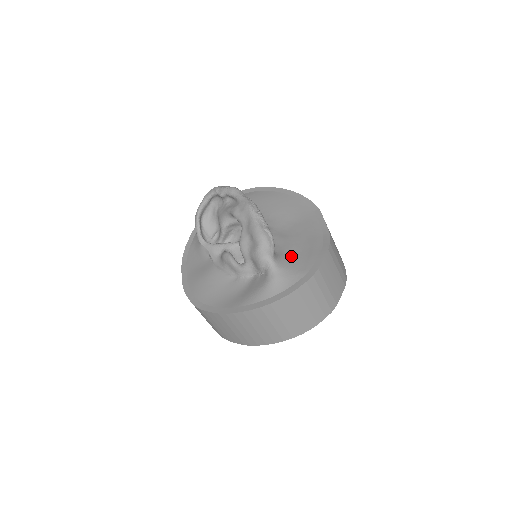
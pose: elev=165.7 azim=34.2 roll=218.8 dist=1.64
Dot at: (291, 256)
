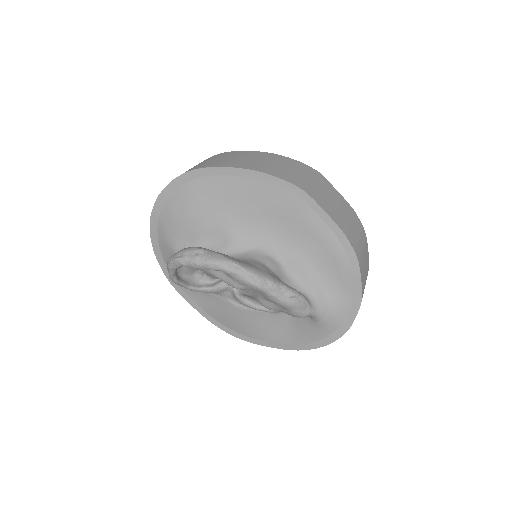
Dot at: (321, 283)
